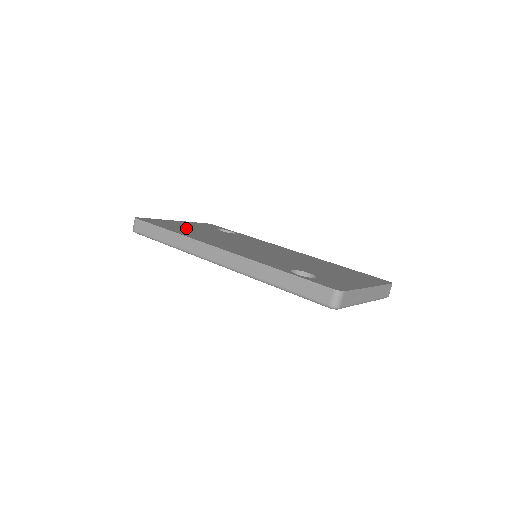
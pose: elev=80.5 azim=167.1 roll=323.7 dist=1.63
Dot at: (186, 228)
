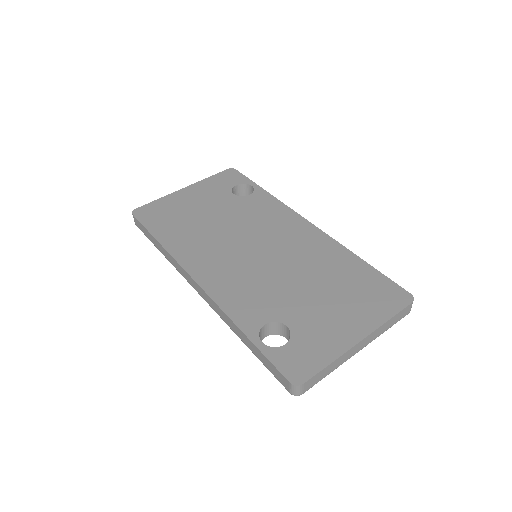
Dot at: (185, 216)
